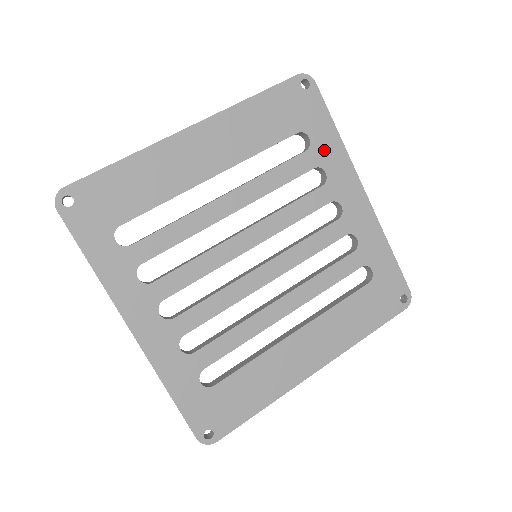
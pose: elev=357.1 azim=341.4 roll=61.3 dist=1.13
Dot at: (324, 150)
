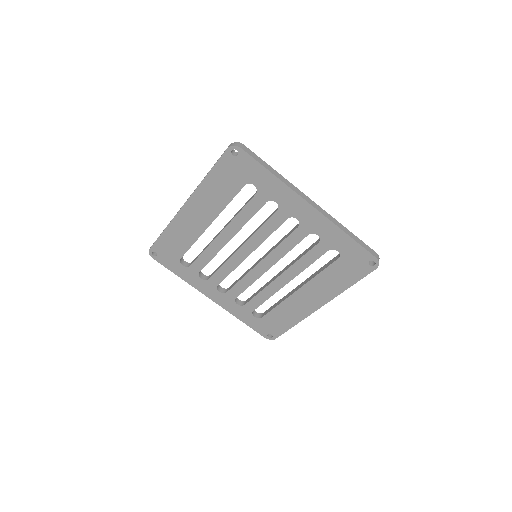
Dot at: (268, 189)
